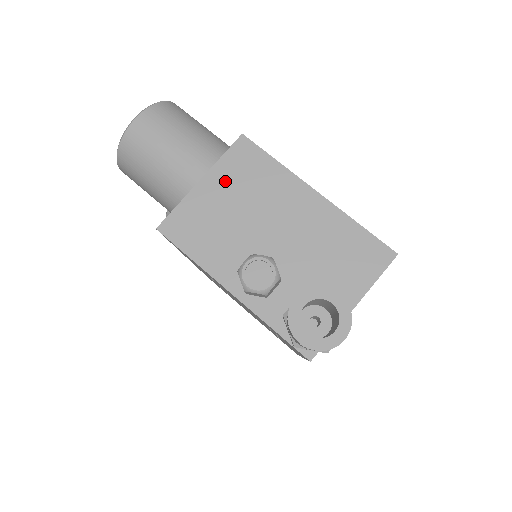
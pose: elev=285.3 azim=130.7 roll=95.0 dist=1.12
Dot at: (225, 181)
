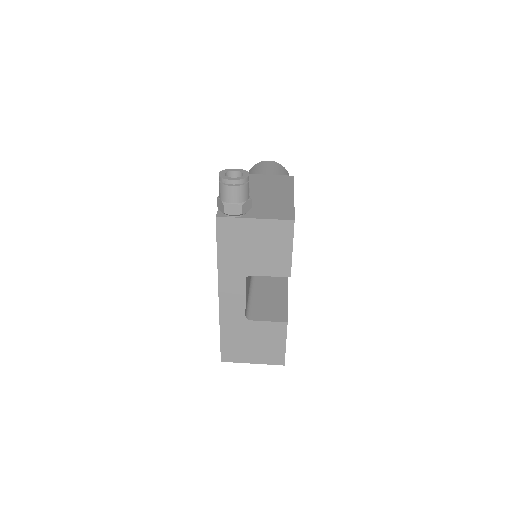
Dot at: (269, 178)
